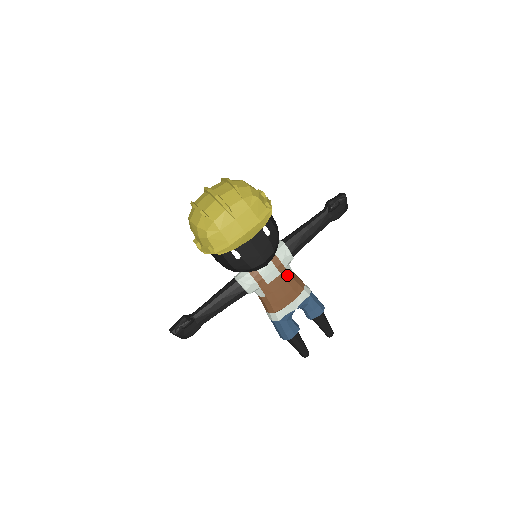
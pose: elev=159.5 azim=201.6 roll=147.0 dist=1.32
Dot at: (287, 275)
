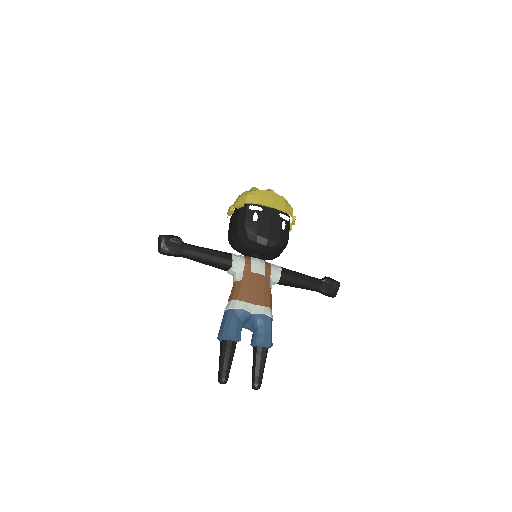
Dot at: (268, 282)
